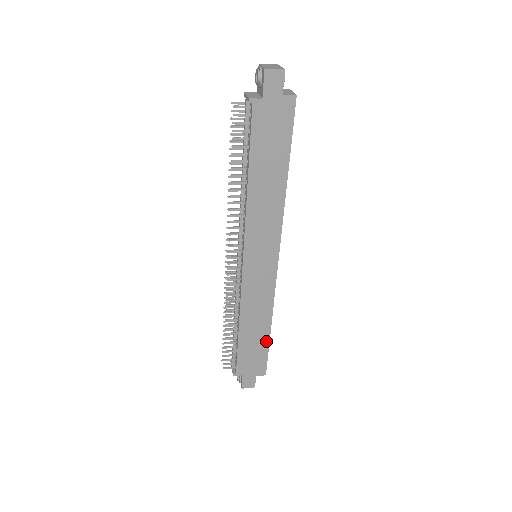
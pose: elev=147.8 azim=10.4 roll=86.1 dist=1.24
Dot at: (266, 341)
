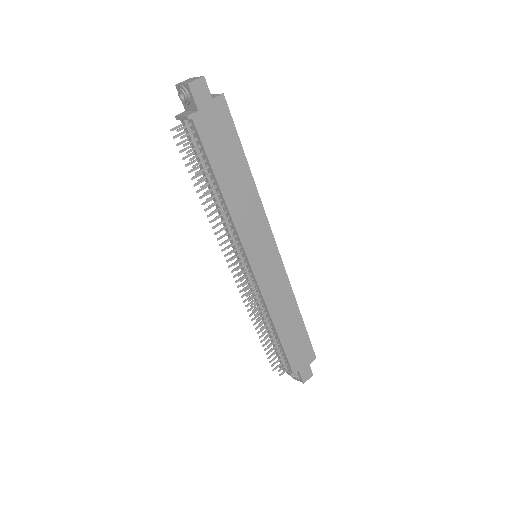
Dot at: (302, 327)
